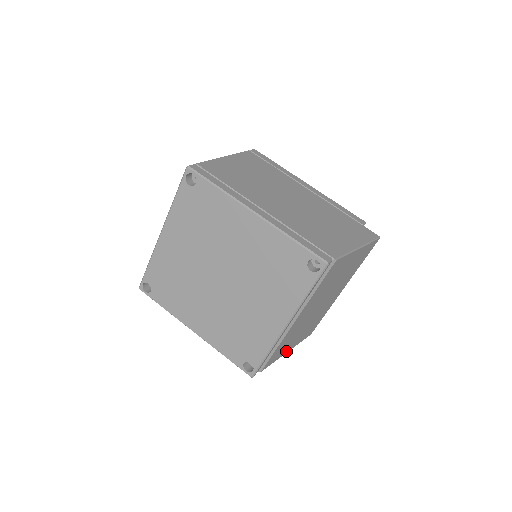
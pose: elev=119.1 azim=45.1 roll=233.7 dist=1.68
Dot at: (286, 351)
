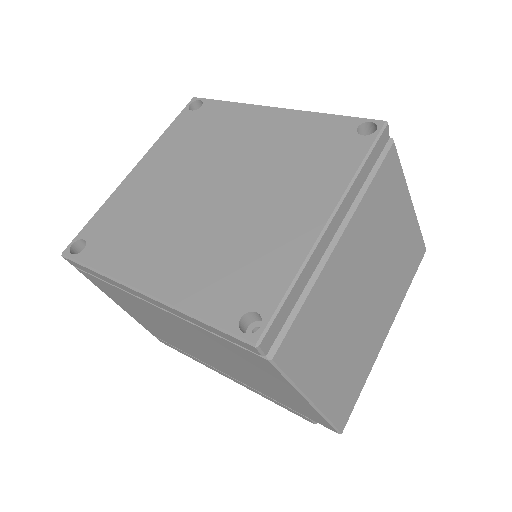
Dot at: (310, 388)
